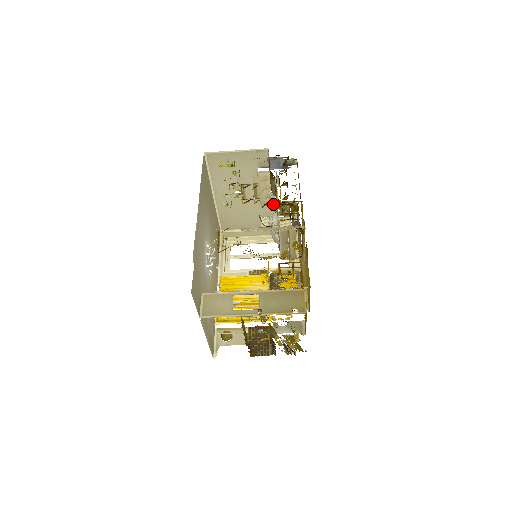
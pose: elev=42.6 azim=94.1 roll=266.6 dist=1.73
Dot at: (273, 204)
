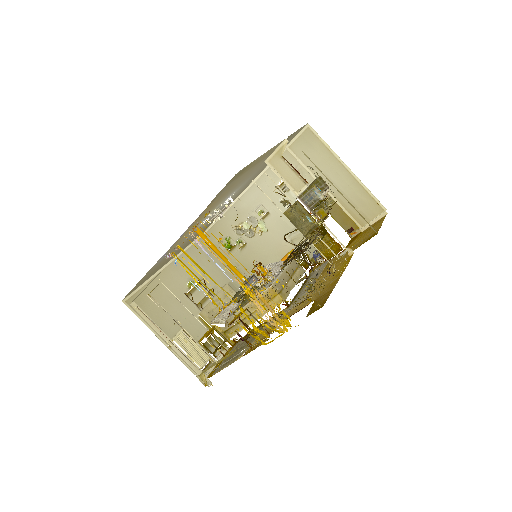
Dot at: (228, 308)
